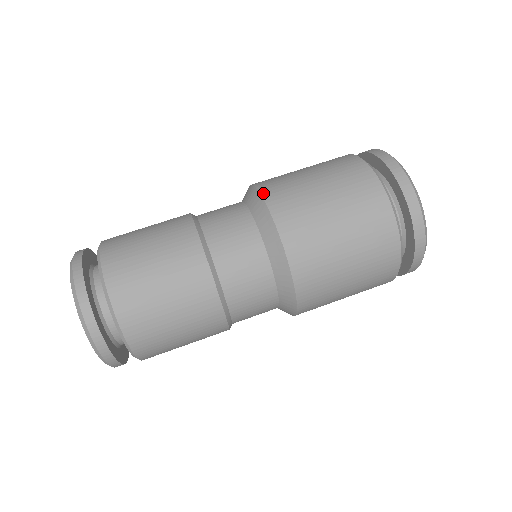
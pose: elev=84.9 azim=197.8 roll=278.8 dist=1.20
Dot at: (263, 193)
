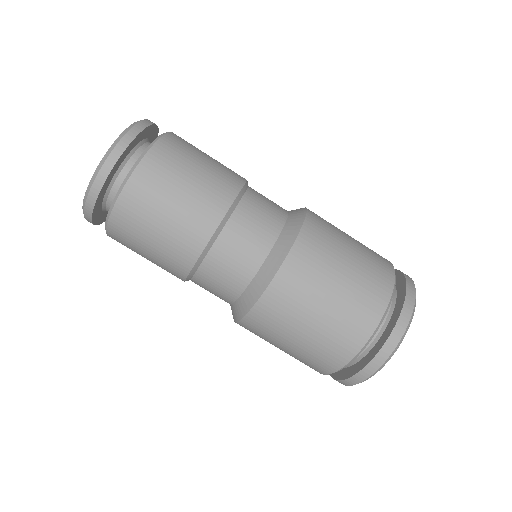
Dot at: (307, 220)
